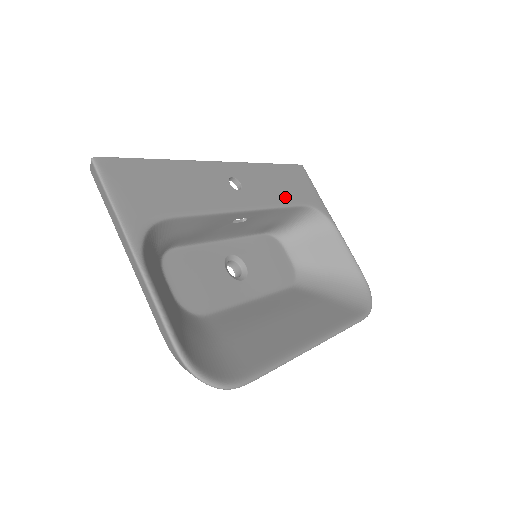
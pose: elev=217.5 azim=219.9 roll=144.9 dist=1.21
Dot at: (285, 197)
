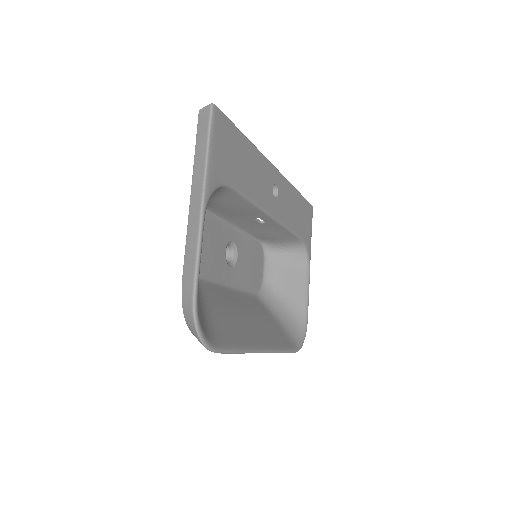
Dot at: (295, 224)
